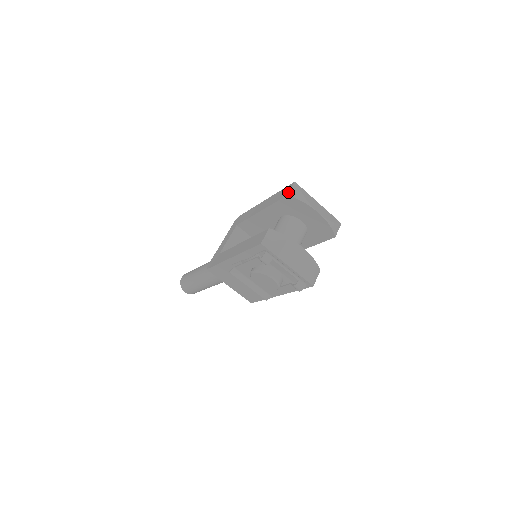
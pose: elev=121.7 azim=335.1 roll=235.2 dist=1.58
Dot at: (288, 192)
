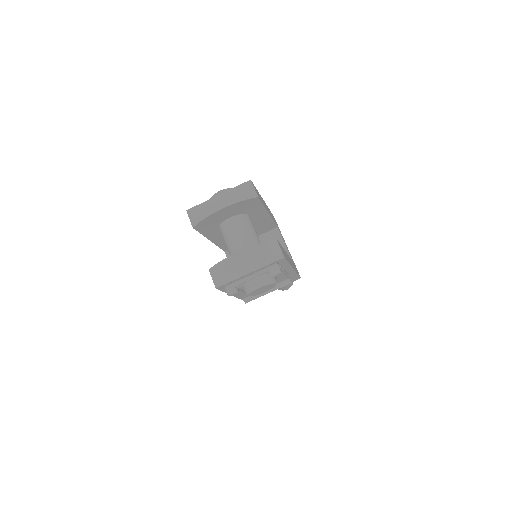
Dot at: occluded
